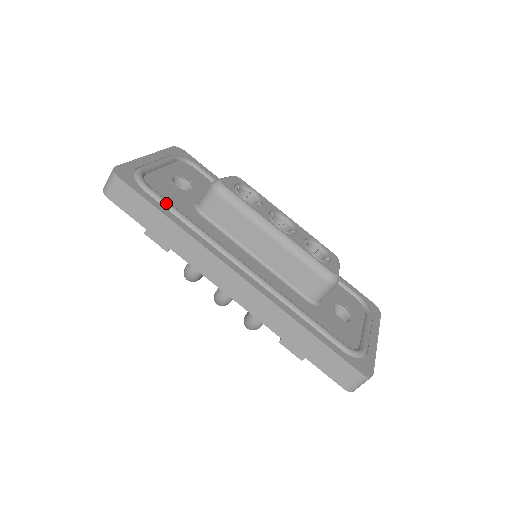
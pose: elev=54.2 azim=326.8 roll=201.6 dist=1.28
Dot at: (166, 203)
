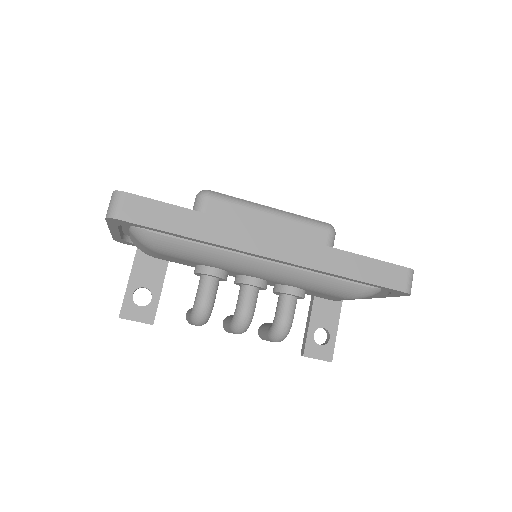
Dot at: occluded
